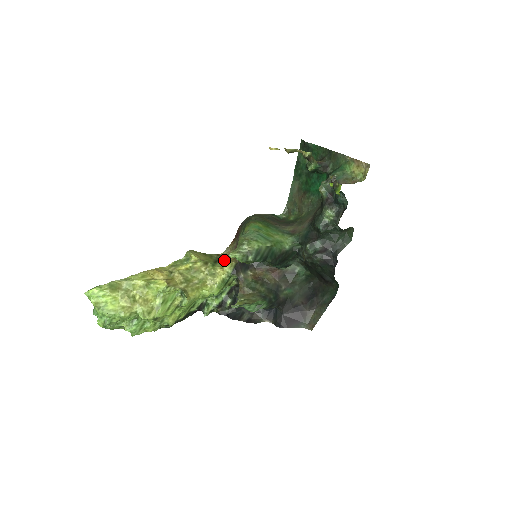
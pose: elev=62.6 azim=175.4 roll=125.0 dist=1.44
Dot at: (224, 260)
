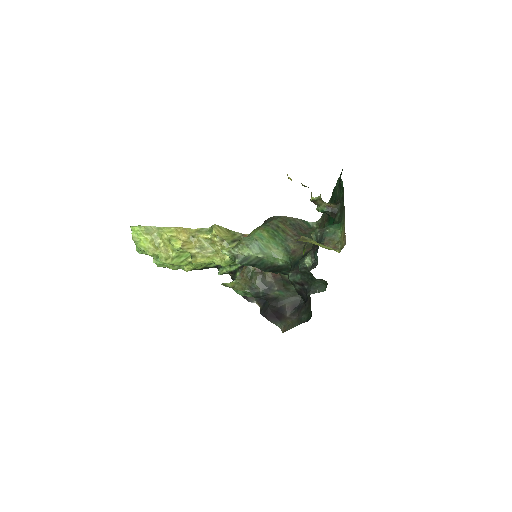
Dot at: occluded
